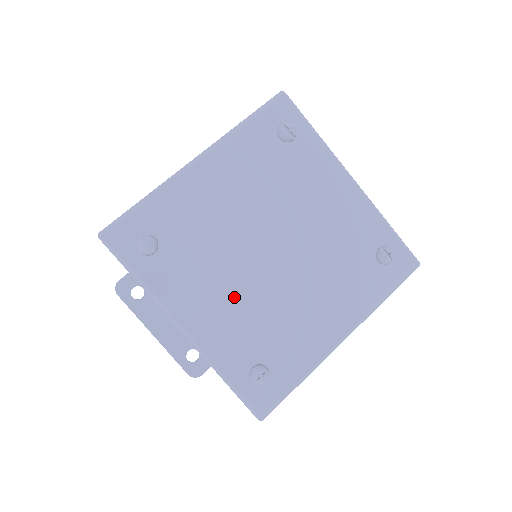
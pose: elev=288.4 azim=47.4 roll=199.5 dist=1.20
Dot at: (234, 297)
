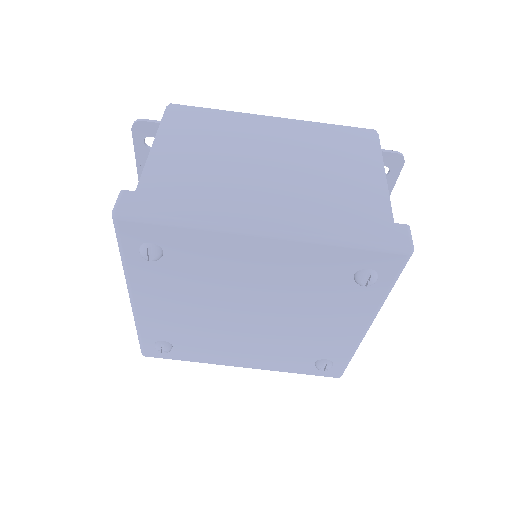
Dot at: (190, 313)
